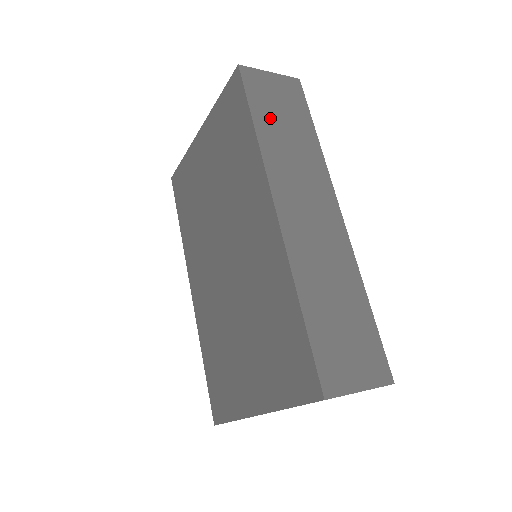
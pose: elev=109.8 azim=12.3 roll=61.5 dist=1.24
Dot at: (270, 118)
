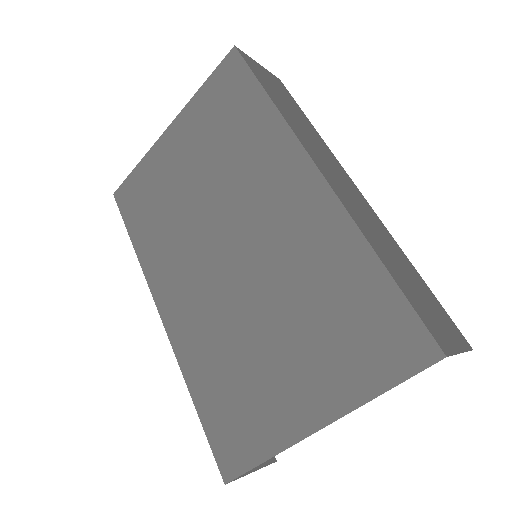
Dot at: (277, 97)
